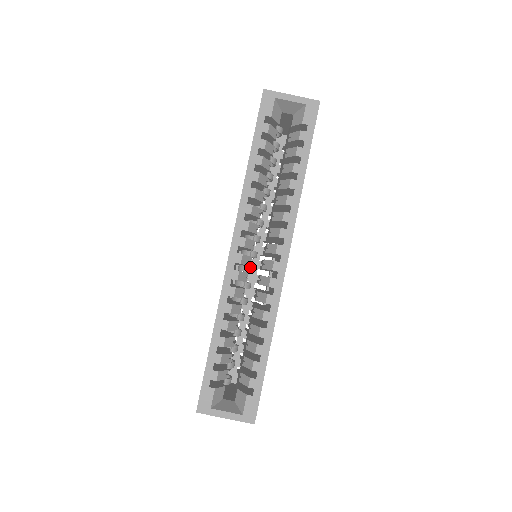
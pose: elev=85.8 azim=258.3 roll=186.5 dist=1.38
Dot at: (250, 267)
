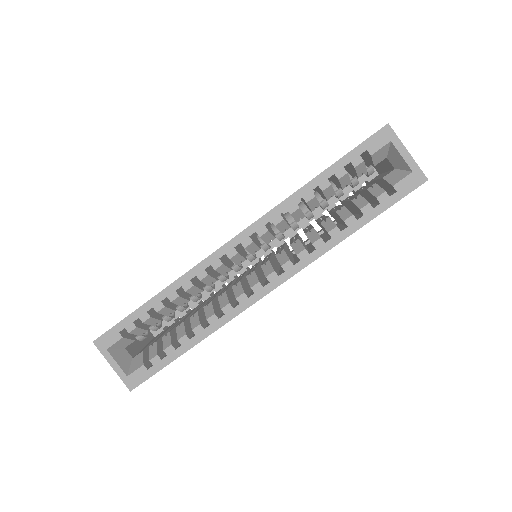
Dot at: (238, 266)
